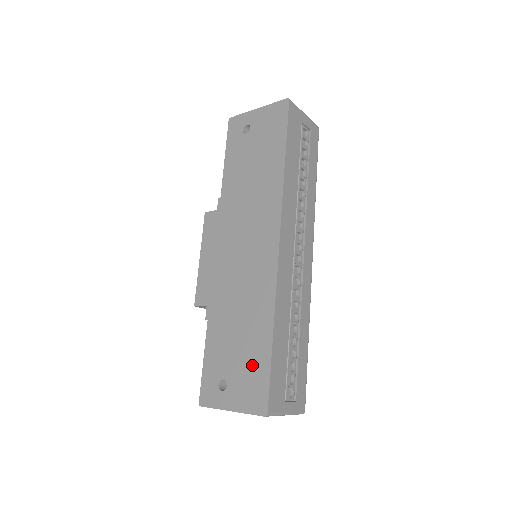
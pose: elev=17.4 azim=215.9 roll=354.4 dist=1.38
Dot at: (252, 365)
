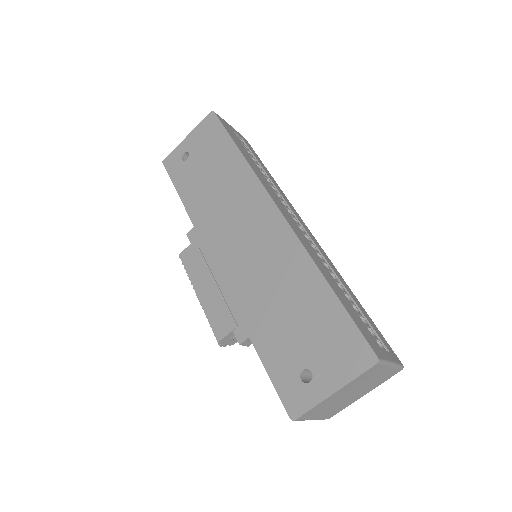
Dot at: (326, 328)
